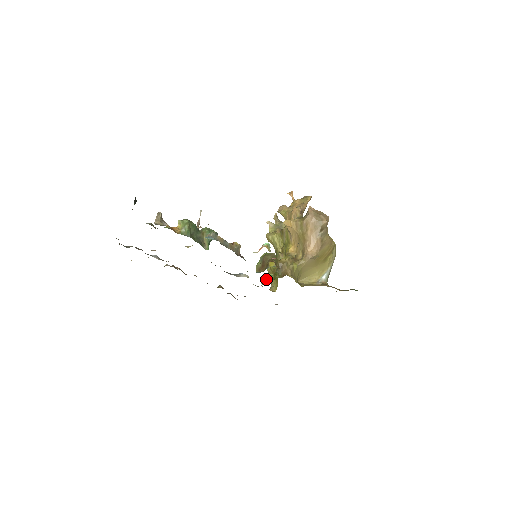
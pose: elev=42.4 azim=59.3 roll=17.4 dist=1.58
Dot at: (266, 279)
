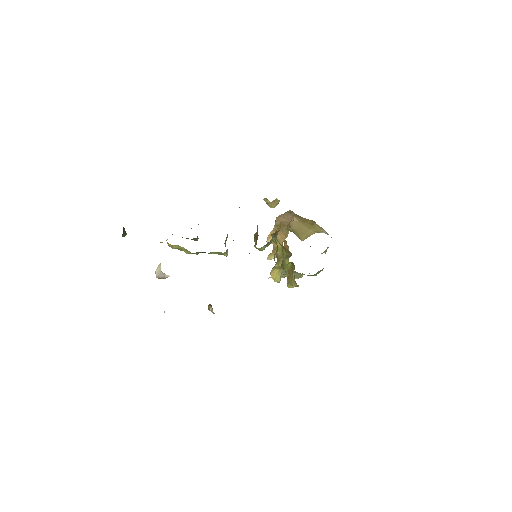
Dot at: (274, 257)
